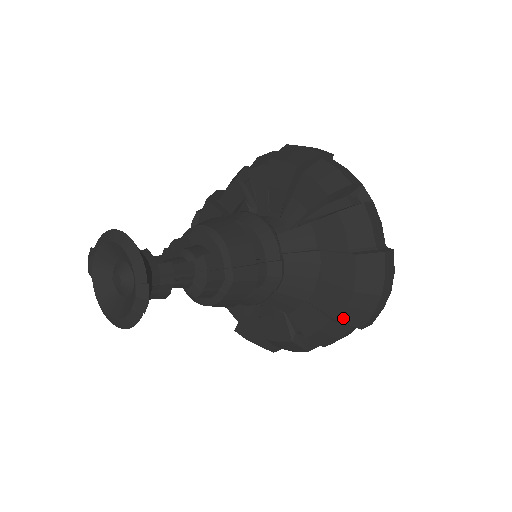
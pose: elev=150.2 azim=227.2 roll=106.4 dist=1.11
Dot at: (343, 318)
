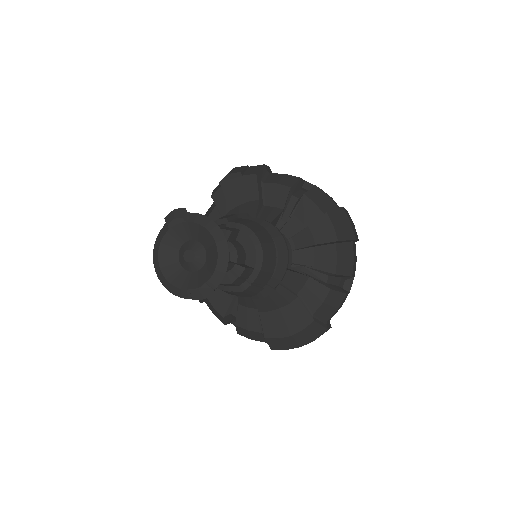
Dot at: (270, 340)
